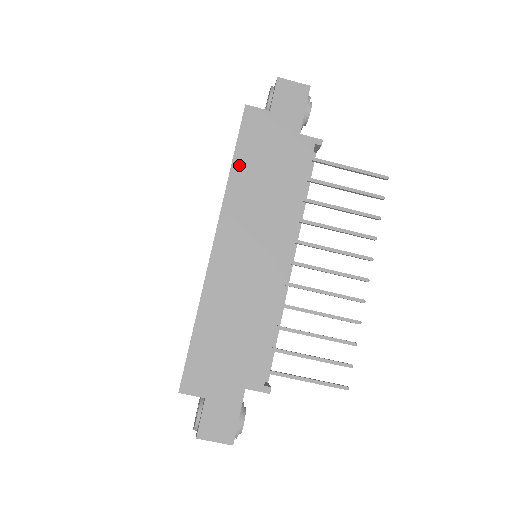
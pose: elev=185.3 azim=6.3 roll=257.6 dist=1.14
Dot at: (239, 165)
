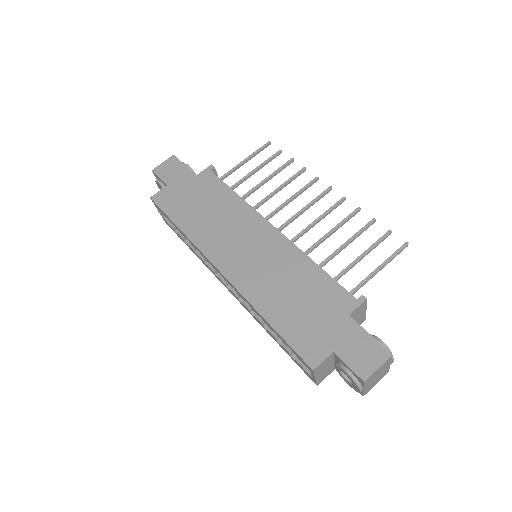
Dot at: (183, 223)
